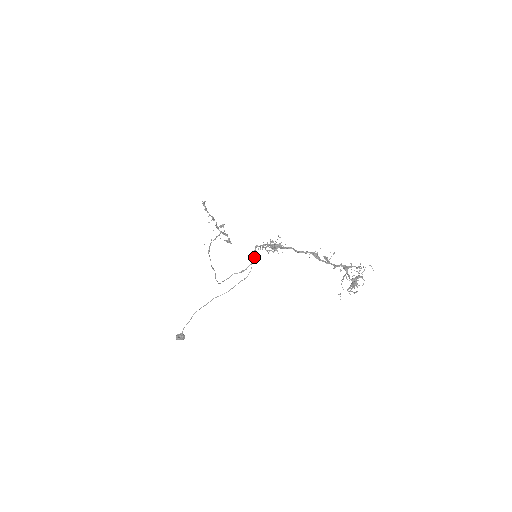
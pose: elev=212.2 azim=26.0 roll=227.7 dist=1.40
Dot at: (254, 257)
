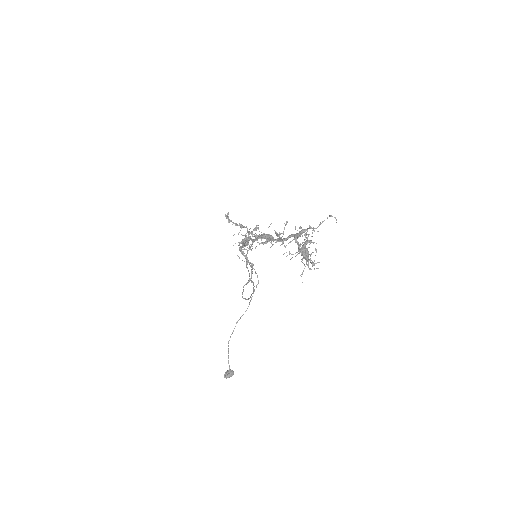
Dot at: (247, 260)
